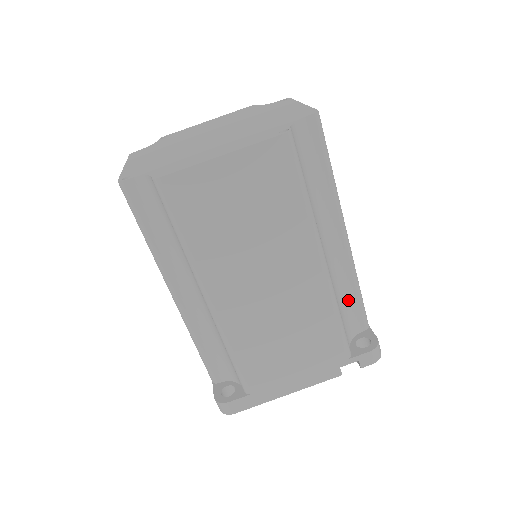
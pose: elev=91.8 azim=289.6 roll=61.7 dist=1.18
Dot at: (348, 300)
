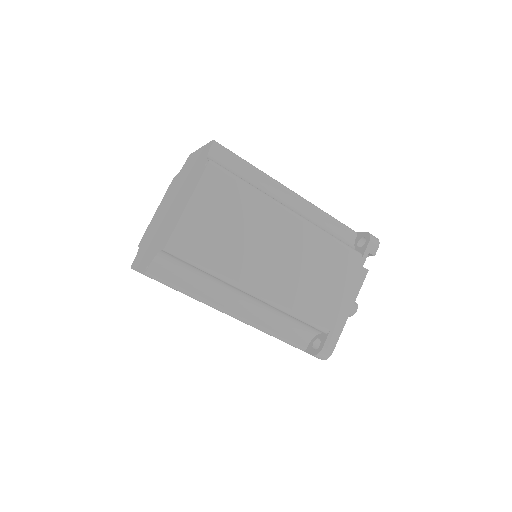
Dot at: (329, 227)
